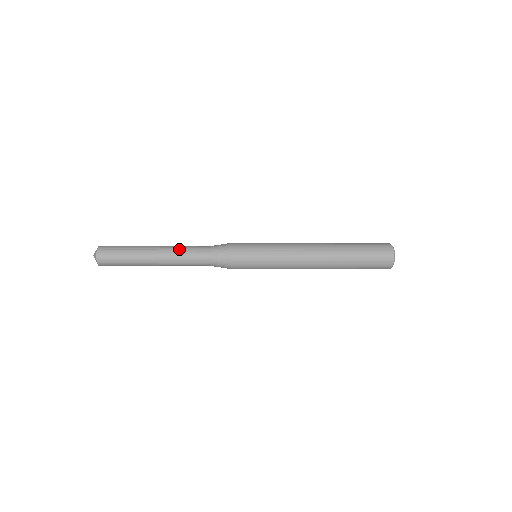
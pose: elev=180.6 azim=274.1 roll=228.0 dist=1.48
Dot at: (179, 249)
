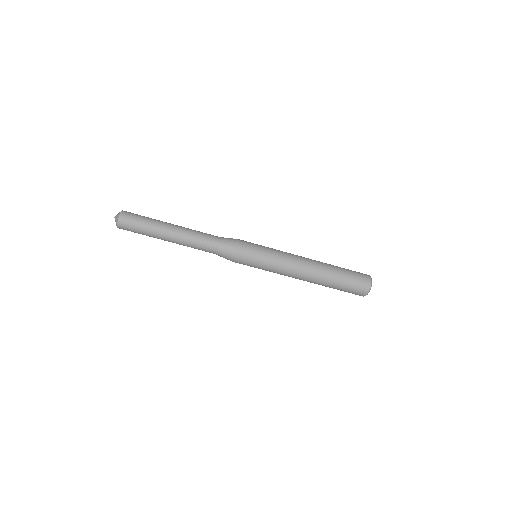
Dot at: (193, 230)
